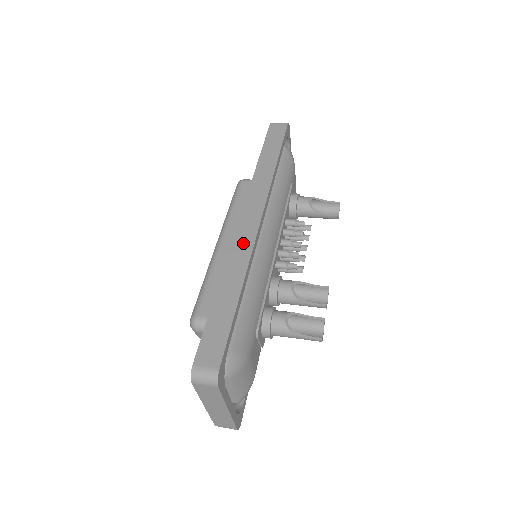
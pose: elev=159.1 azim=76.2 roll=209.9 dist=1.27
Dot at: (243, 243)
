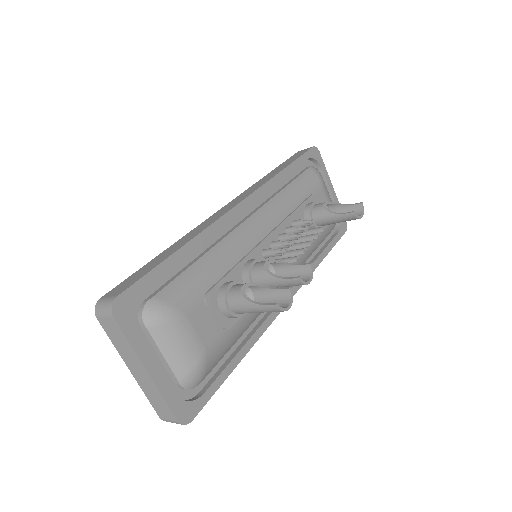
Dot at: (213, 218)
